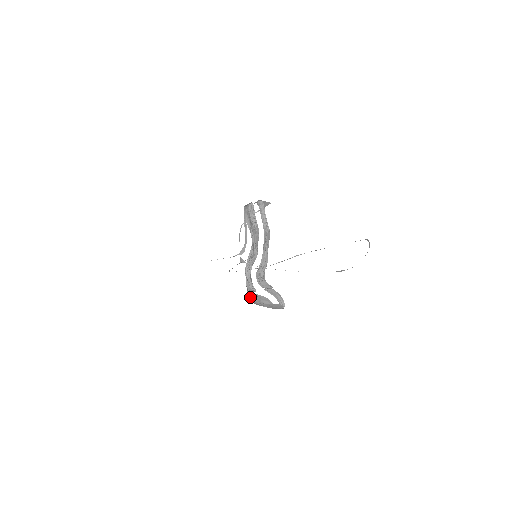
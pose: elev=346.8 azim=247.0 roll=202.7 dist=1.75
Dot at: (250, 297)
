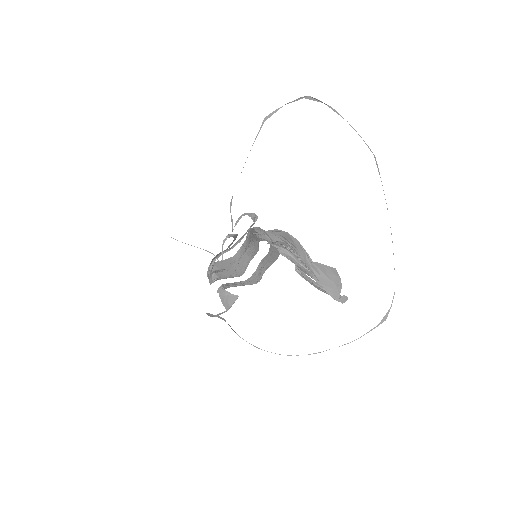
Dot at: (281, 240)
